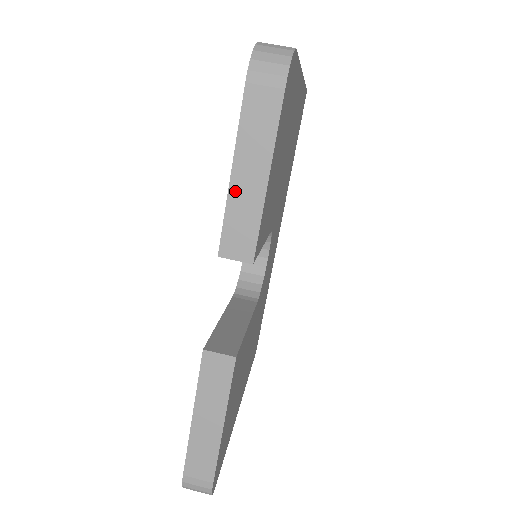
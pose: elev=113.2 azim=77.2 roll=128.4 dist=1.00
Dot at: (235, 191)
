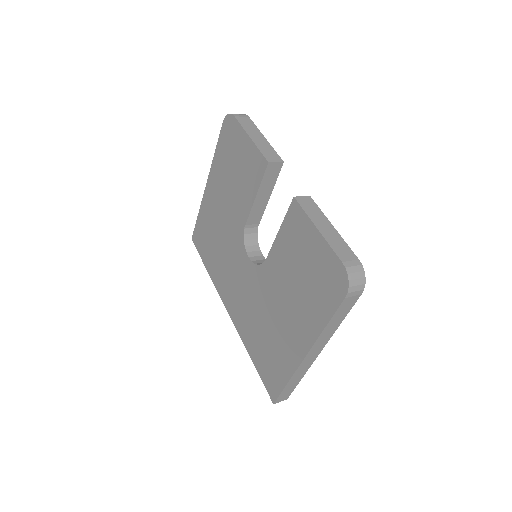
Dot at: (256, 142)
